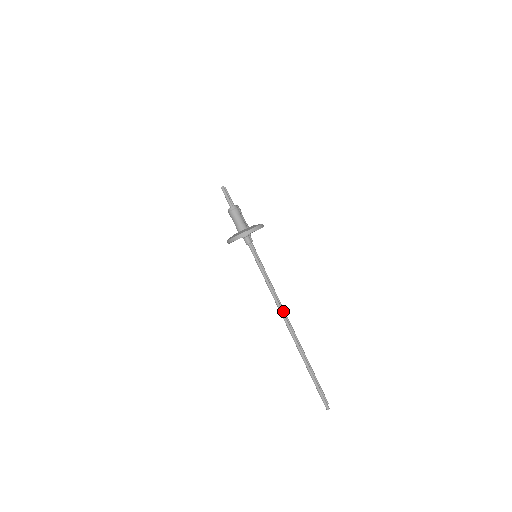
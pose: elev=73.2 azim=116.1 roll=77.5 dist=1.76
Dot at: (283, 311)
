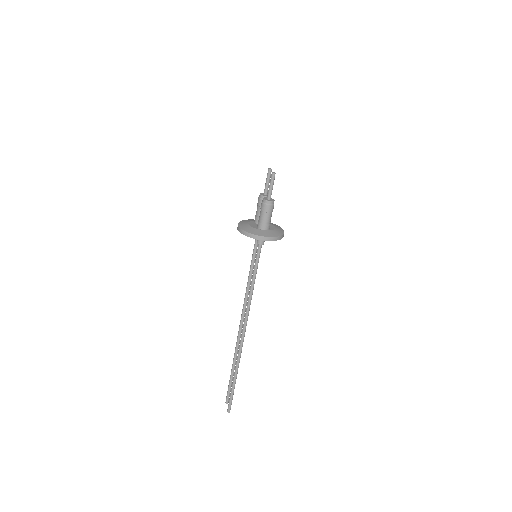
Dot at: (244, 315)
